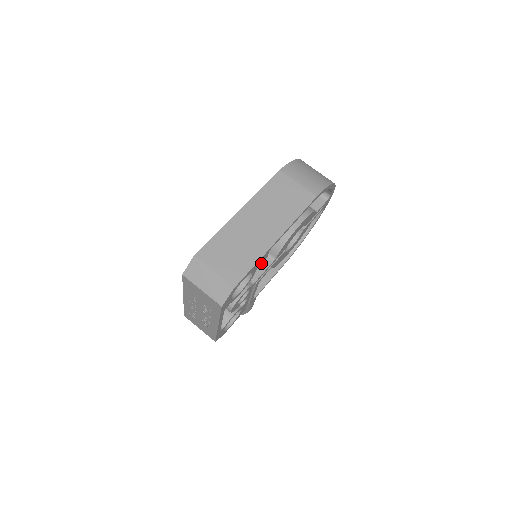
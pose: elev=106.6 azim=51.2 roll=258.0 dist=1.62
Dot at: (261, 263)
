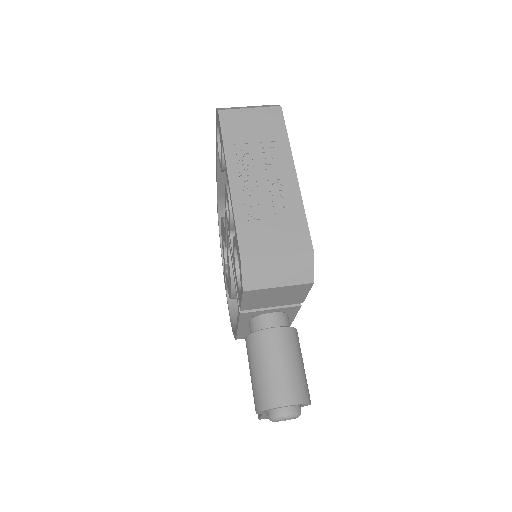
Dot at: occluded
